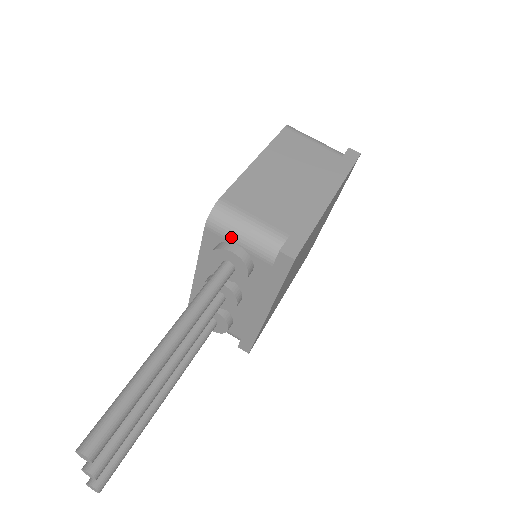
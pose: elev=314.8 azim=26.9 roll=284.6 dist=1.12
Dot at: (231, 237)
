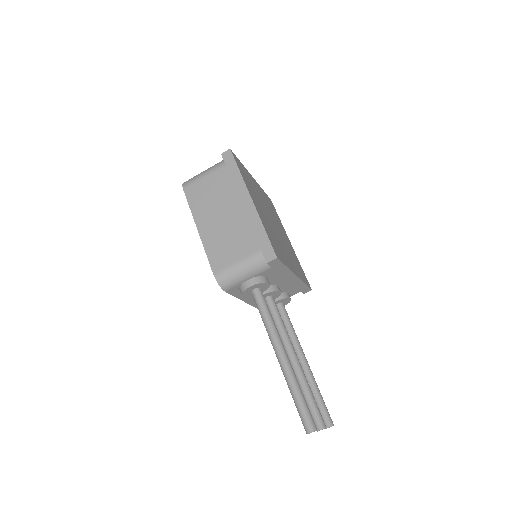
Dot at: (241, 282)
